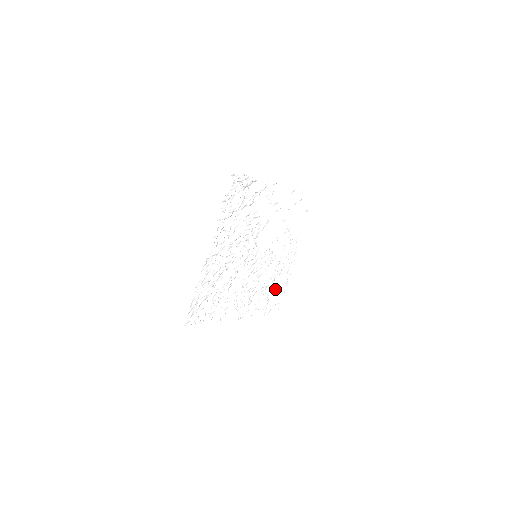
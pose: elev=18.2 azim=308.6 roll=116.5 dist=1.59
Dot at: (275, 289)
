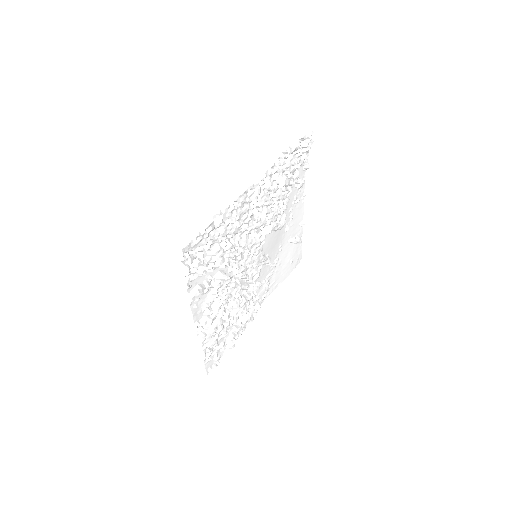
Dot at: (229, 333)
